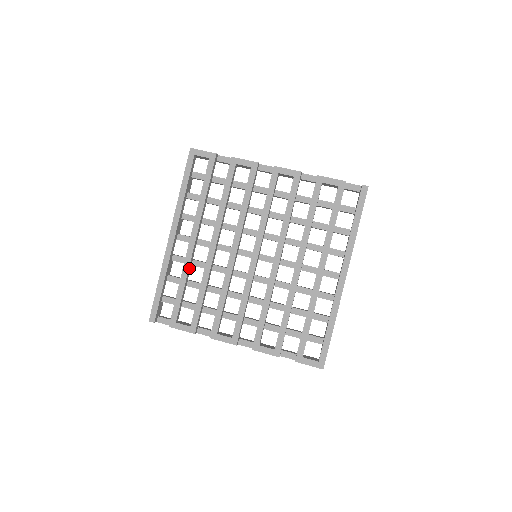
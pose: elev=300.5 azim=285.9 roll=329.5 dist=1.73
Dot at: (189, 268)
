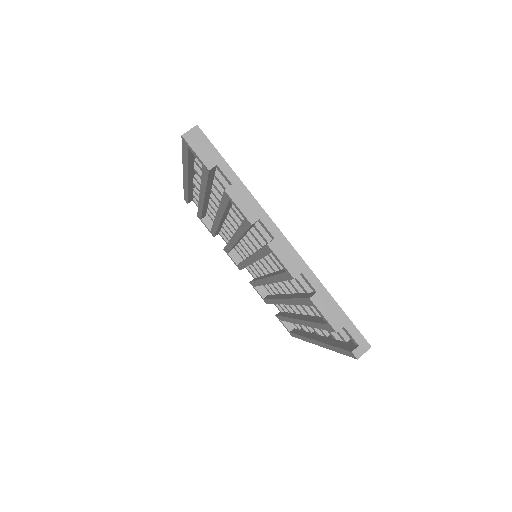
Dot at: (204, 207)
